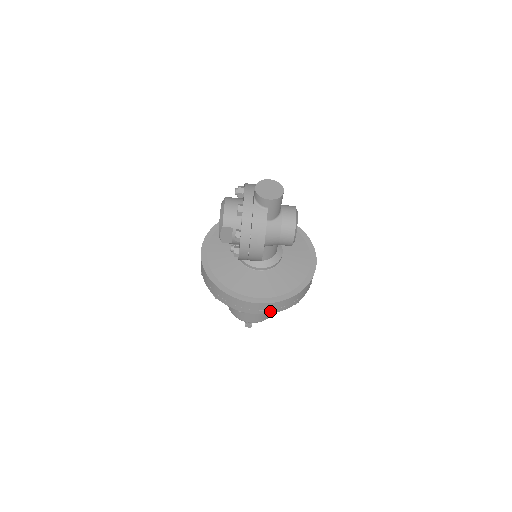
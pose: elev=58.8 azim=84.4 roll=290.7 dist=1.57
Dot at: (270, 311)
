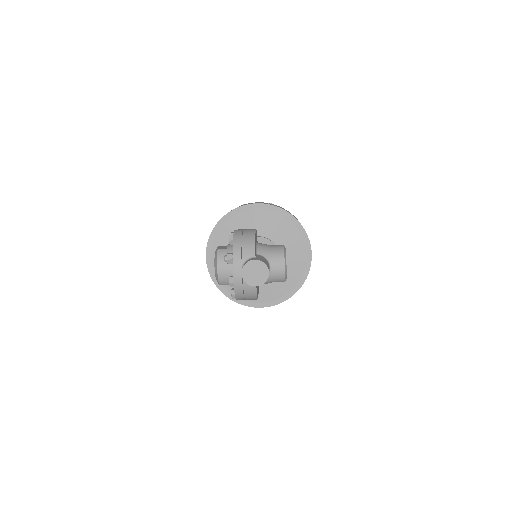
Dot at: occluded
